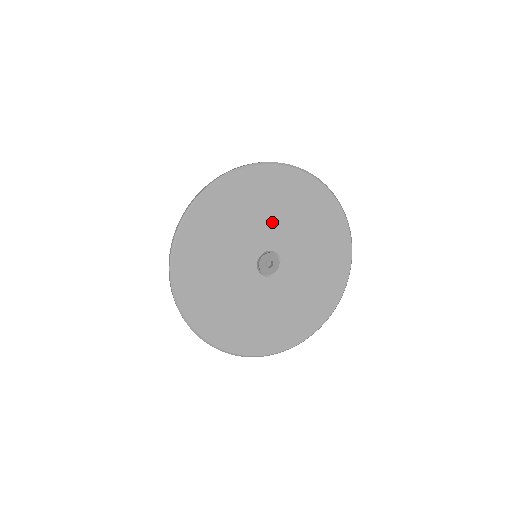
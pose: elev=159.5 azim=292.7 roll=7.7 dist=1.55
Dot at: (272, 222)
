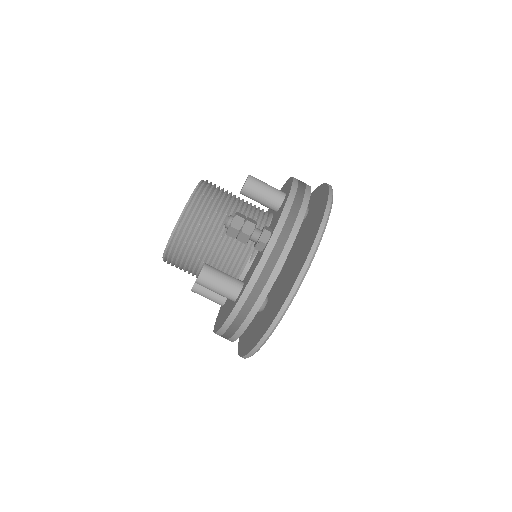
Dot at: occluded
